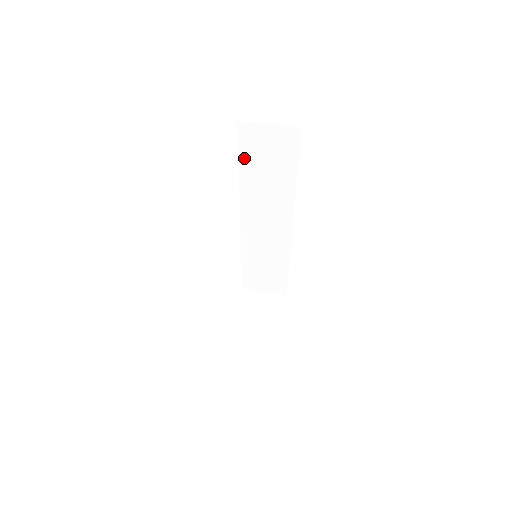
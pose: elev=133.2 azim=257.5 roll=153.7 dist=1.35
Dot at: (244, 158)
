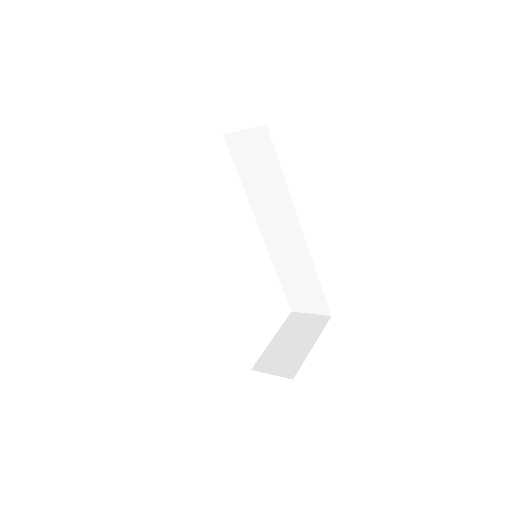
Dot at: (240, 168)
